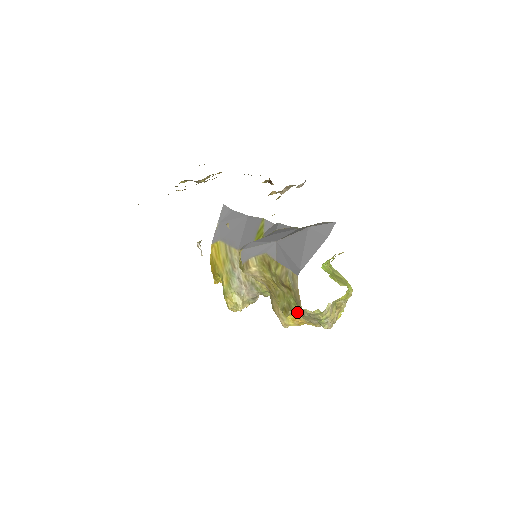
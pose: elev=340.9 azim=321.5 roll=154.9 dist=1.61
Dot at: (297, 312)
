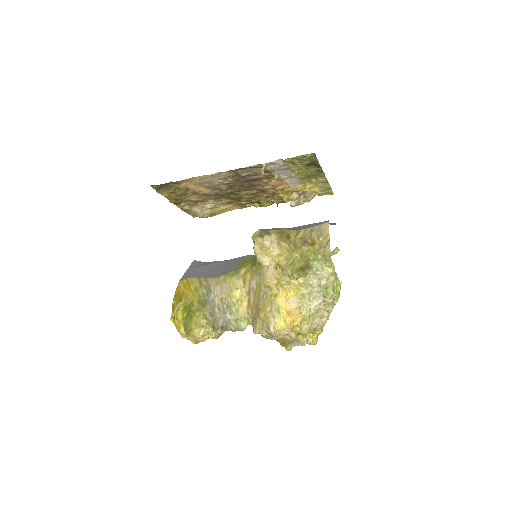
Dot at: (304, 287)
